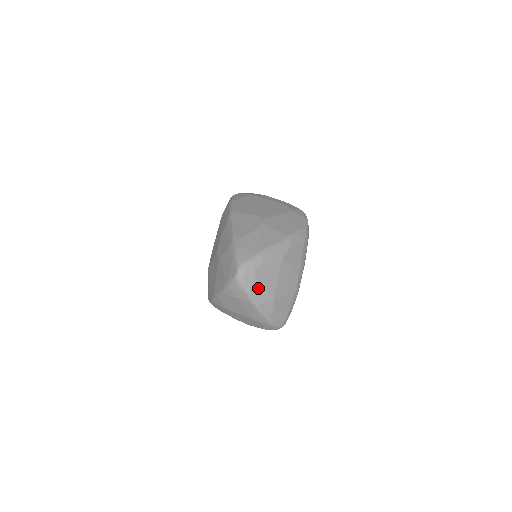
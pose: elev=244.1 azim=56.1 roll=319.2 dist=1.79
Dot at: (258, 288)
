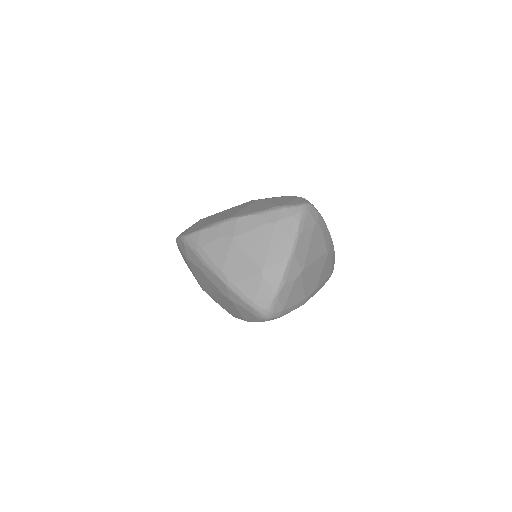
Dot at: (306, 240)
